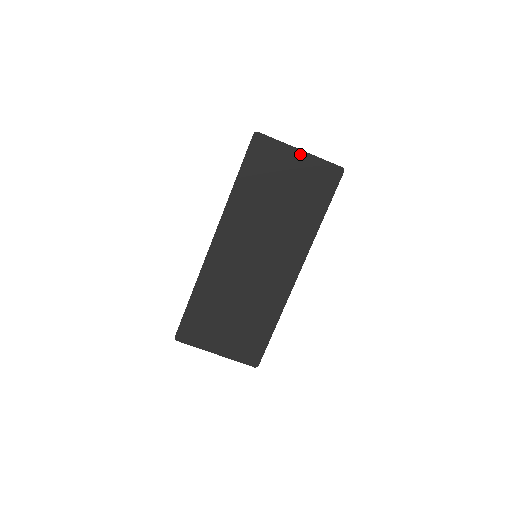
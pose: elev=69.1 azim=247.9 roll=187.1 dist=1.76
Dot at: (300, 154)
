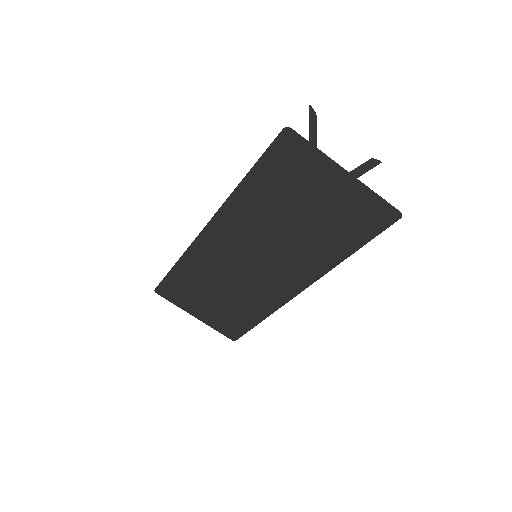
Dot at: (345, 176)
